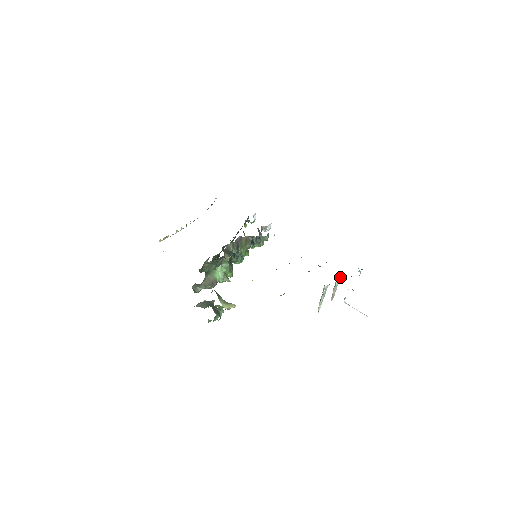
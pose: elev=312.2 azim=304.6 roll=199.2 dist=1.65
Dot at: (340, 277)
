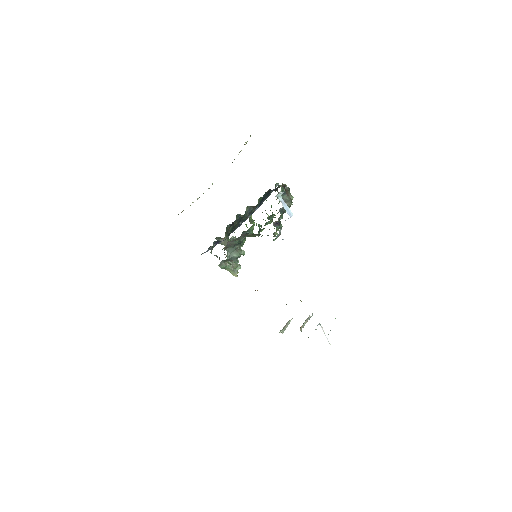
Dot at: (301, 330)
